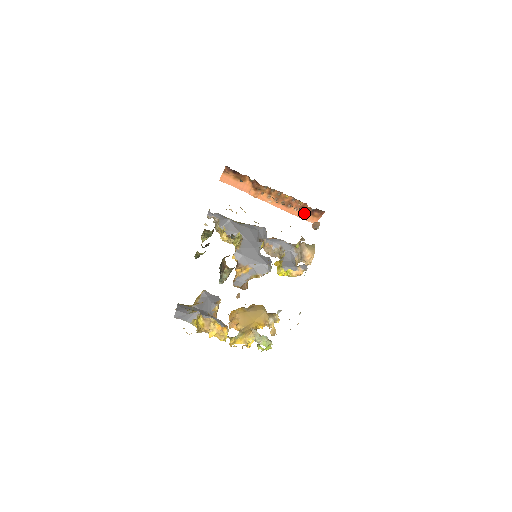
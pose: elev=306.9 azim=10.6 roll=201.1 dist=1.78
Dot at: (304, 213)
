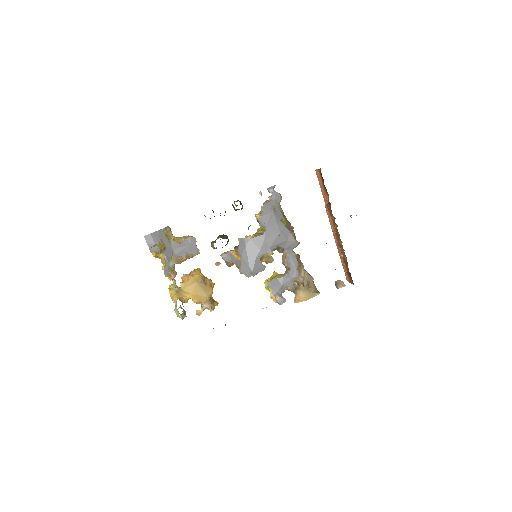
Dot at: (345, 266)
